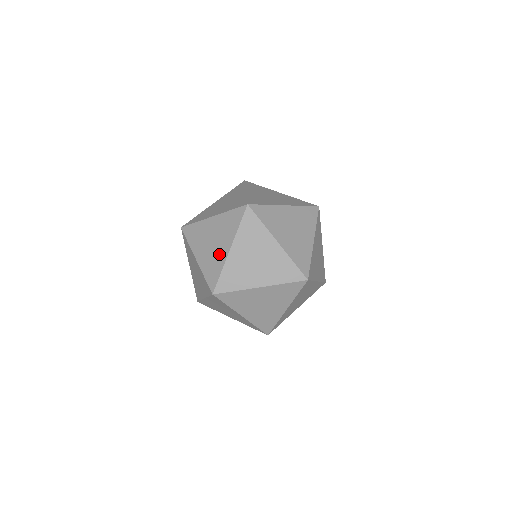
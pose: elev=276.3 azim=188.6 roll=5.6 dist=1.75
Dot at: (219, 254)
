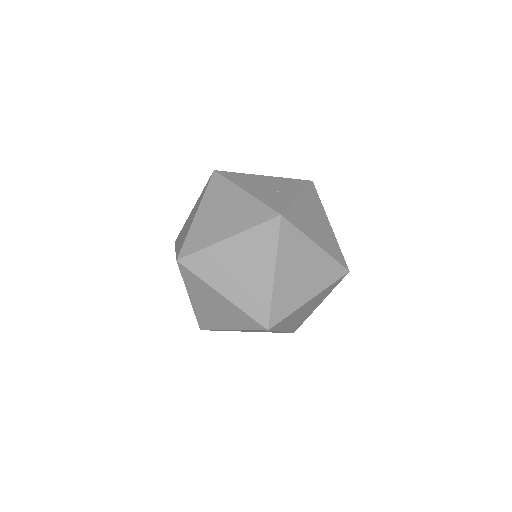
Dot at: (259, 282)
